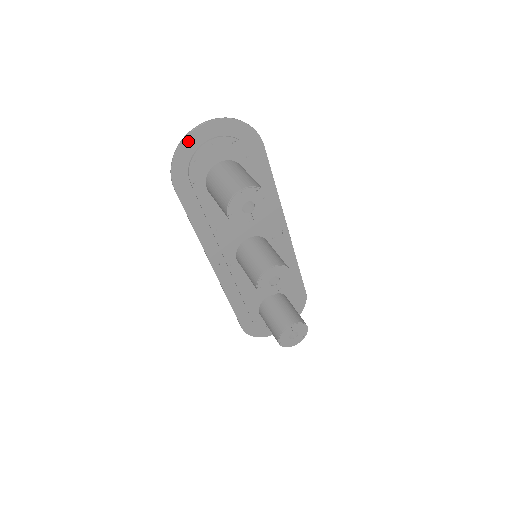
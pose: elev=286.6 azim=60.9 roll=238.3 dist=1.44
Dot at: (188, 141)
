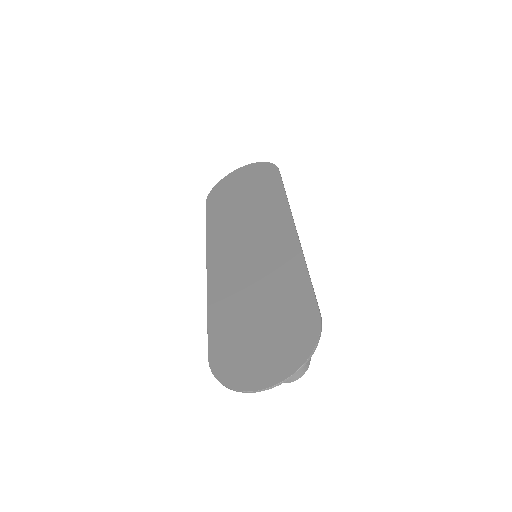
Dot at: (246, 387)
